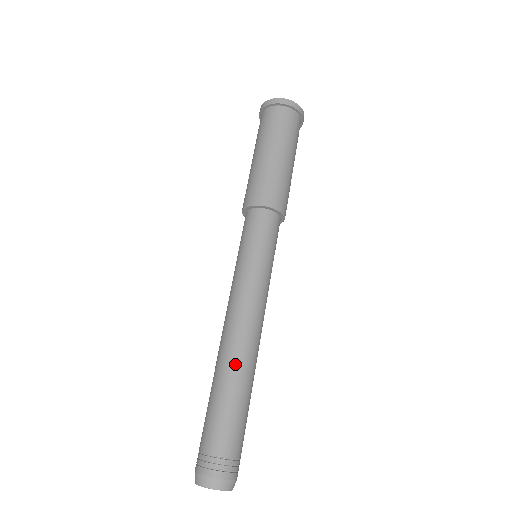
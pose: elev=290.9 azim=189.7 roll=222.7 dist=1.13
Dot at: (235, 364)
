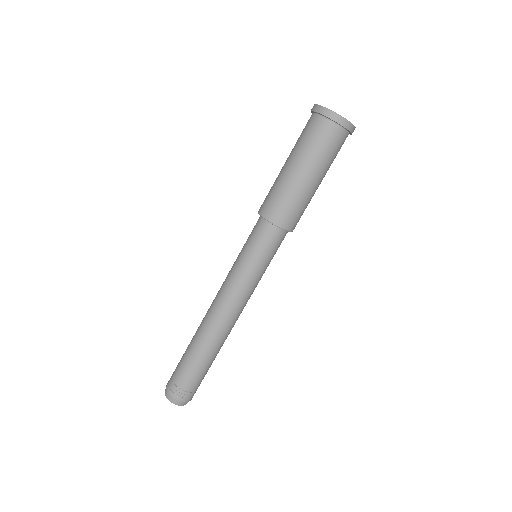
Dot at: (212, 340)
